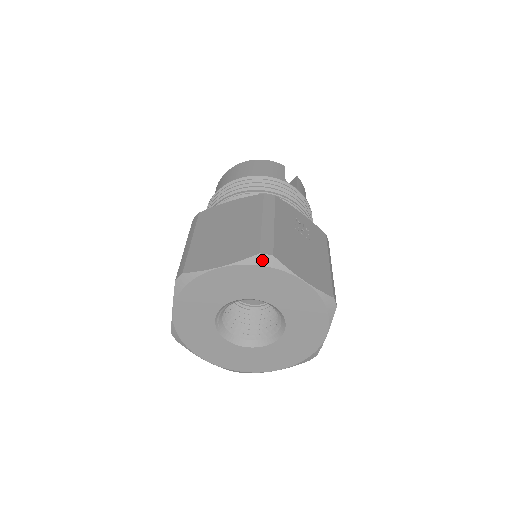
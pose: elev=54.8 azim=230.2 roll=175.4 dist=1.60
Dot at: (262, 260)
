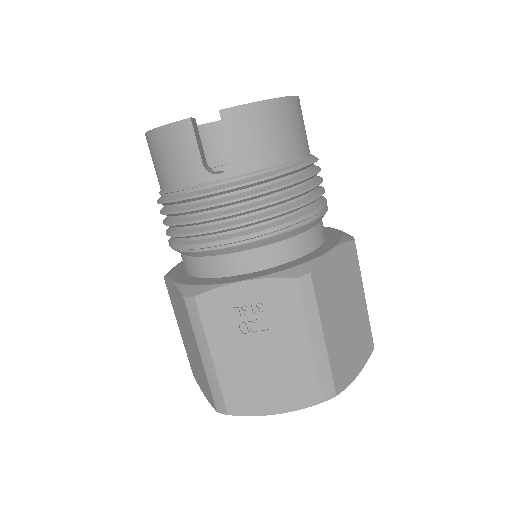
Dot at: occluded
